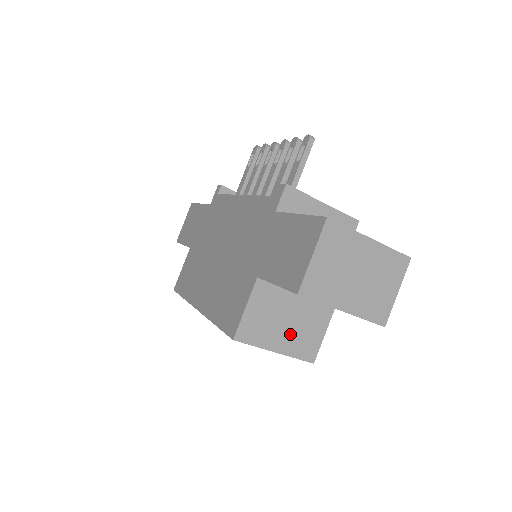
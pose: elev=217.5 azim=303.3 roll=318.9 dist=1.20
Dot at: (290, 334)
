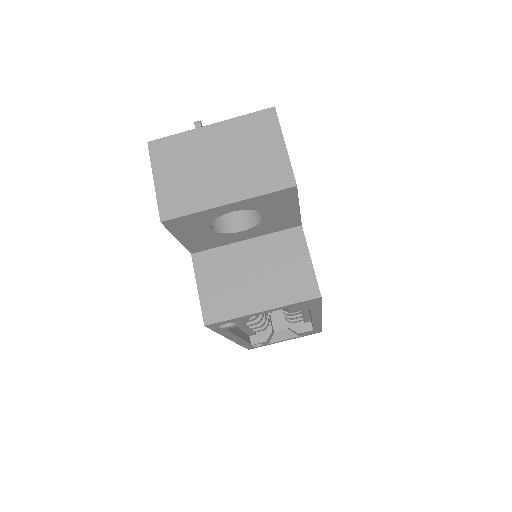
Dot at: (266, 284)
